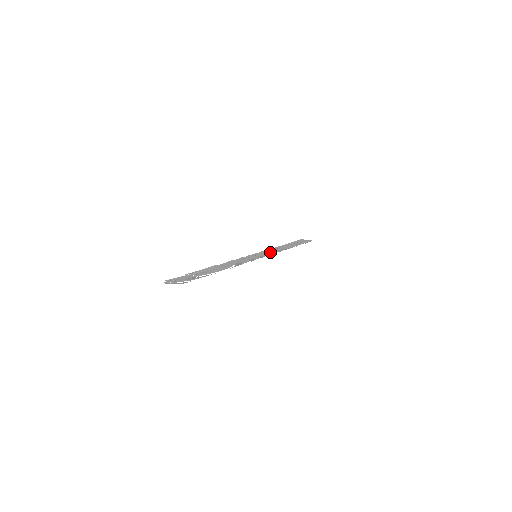
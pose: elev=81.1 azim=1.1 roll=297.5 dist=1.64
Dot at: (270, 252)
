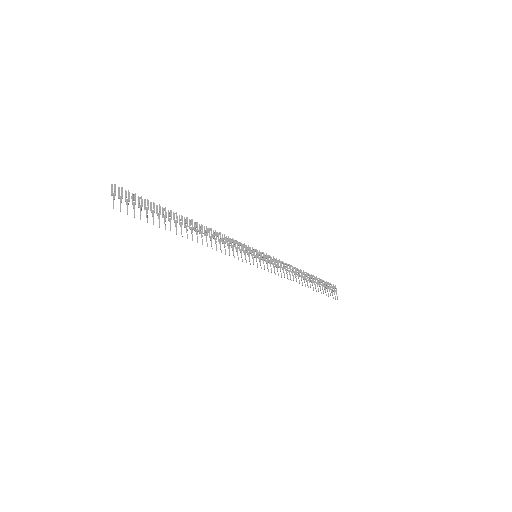
Dot at: occluded
